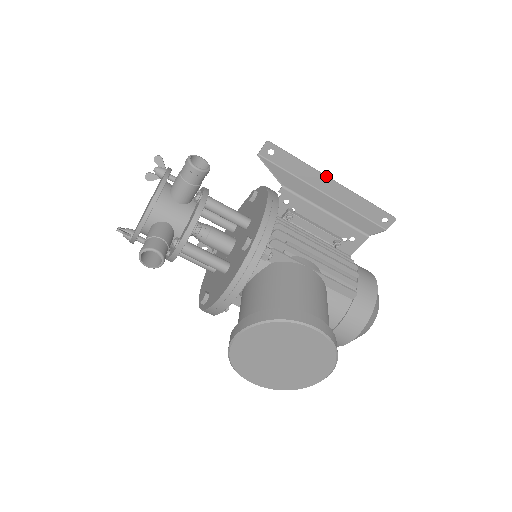
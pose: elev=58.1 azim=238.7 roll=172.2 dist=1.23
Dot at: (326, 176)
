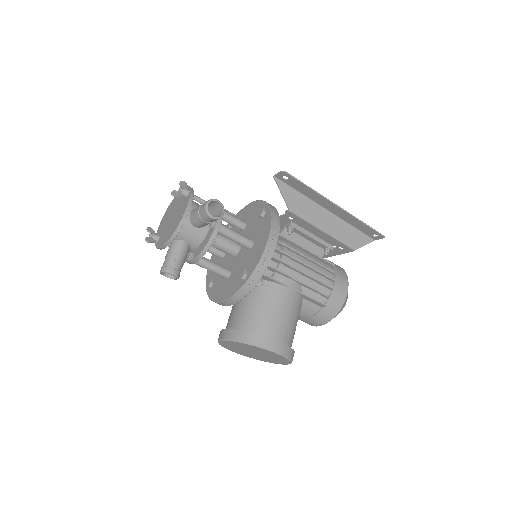
Dot at: (331, 202)
